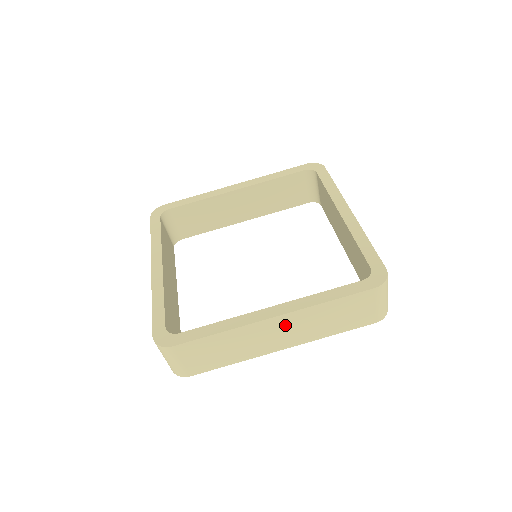
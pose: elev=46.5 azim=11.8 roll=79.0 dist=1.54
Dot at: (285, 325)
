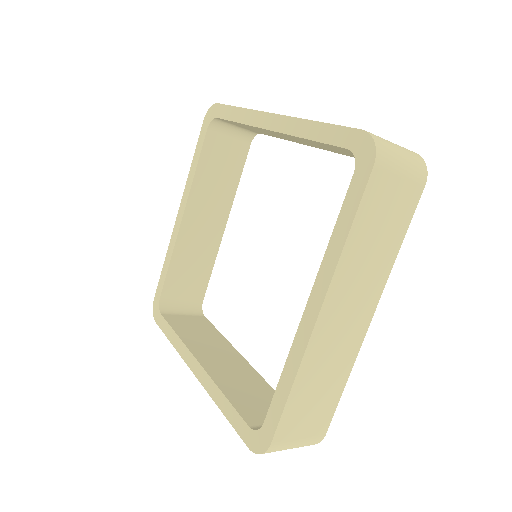
Dot at: (340, 305)
